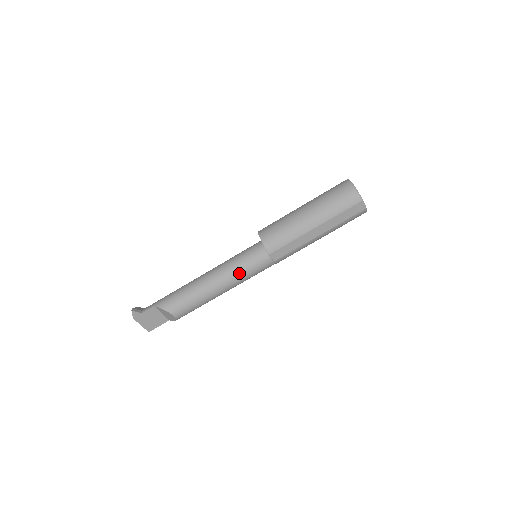
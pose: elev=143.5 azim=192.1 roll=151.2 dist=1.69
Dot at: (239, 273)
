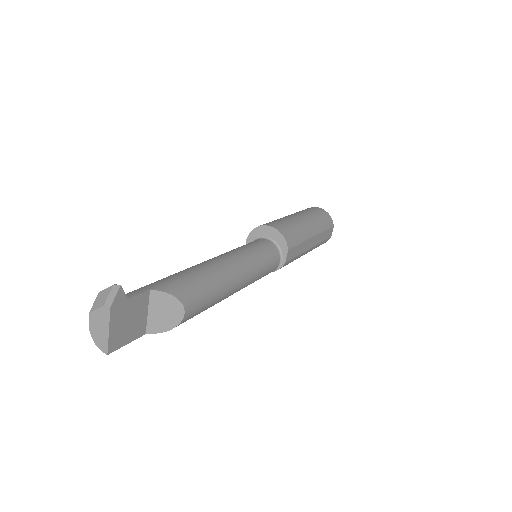
Dot at: (258, 266)
